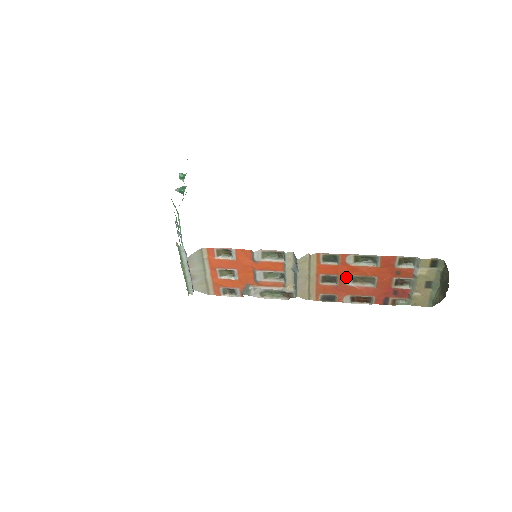
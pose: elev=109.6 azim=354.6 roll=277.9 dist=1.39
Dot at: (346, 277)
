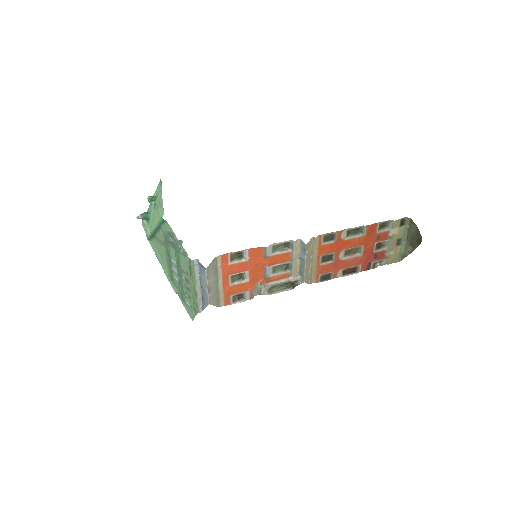
Dot at: (340, 252)
